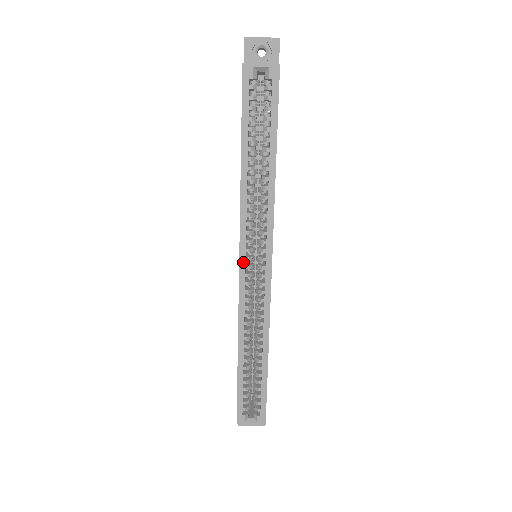
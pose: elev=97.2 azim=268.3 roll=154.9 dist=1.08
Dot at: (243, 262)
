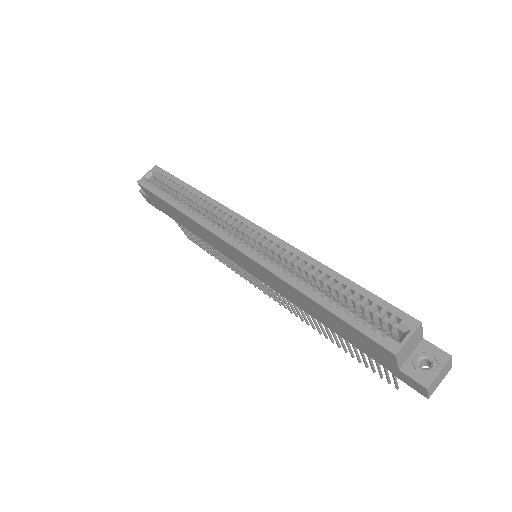
Dot at: (232, 241)
